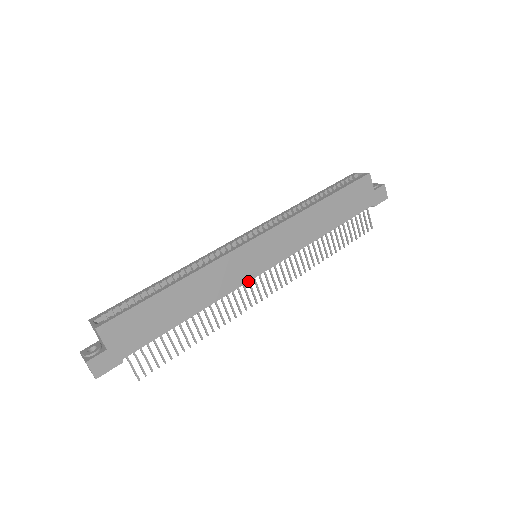
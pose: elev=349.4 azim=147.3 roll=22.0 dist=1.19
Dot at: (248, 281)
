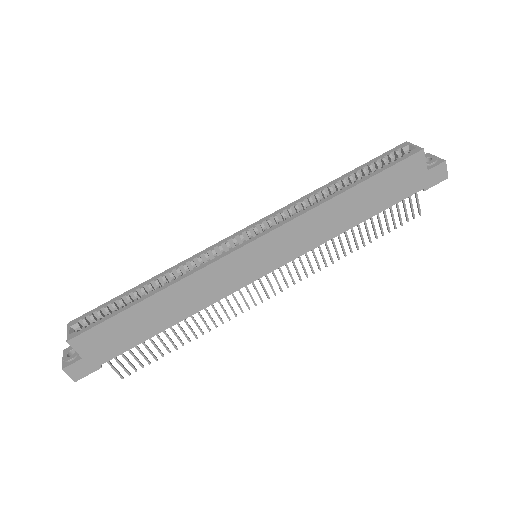
Dot at: (242, 287)
